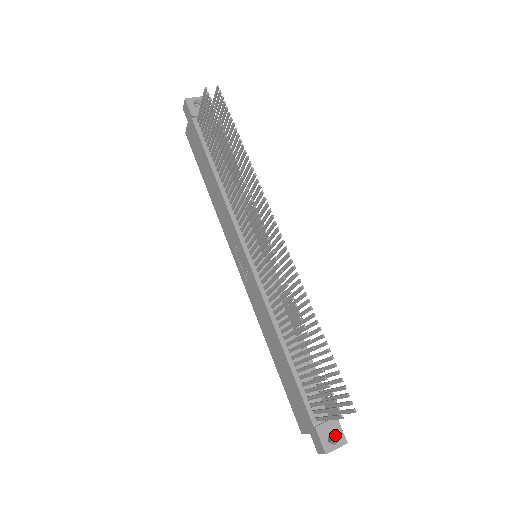
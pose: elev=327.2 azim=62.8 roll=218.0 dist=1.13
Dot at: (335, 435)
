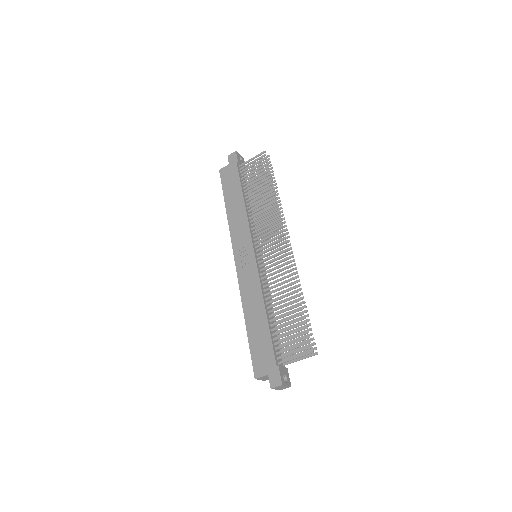
Dot at: (286, 378)
